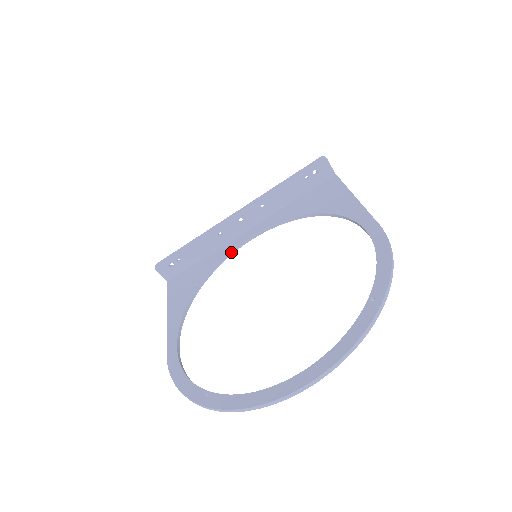
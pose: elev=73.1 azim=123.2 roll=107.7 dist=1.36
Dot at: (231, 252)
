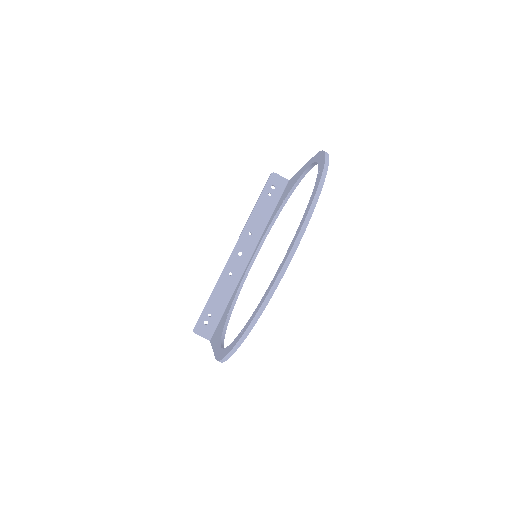
Dot at: (244, 278)
